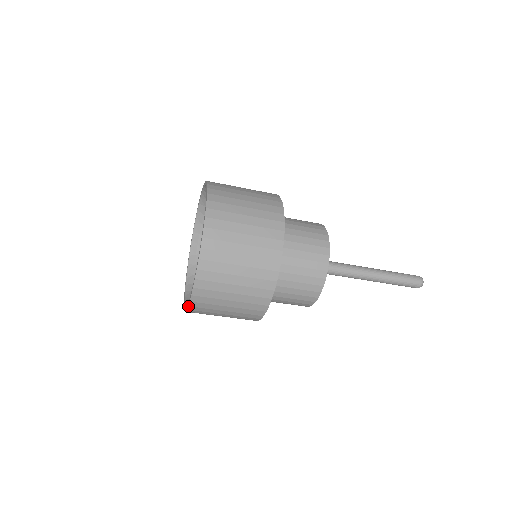
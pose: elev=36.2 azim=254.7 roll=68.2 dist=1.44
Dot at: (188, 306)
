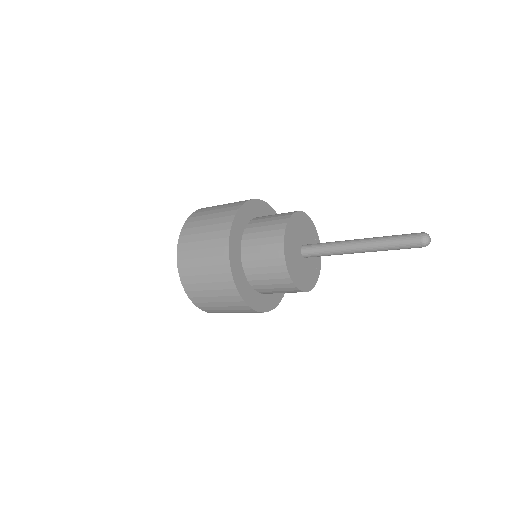
Dot at: (185, 292)
